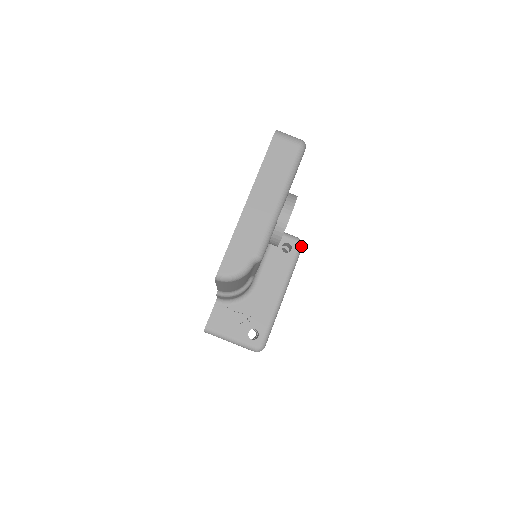
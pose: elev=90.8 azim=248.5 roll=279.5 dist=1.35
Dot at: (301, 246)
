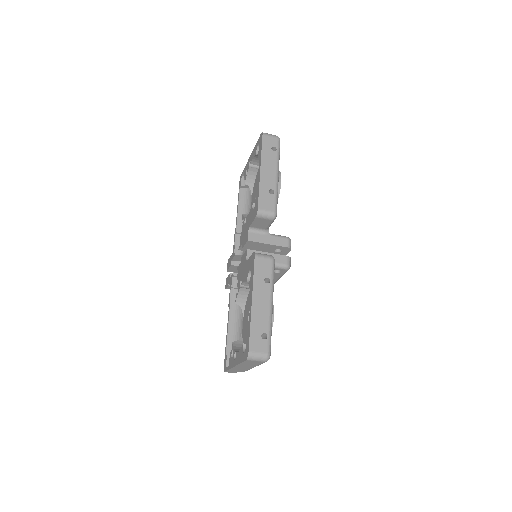
Dot at: occluded
